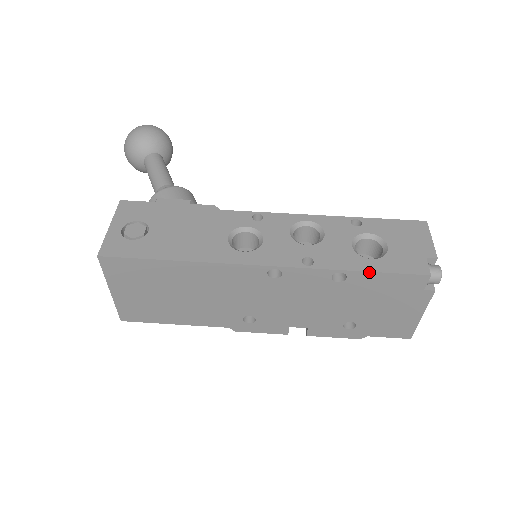
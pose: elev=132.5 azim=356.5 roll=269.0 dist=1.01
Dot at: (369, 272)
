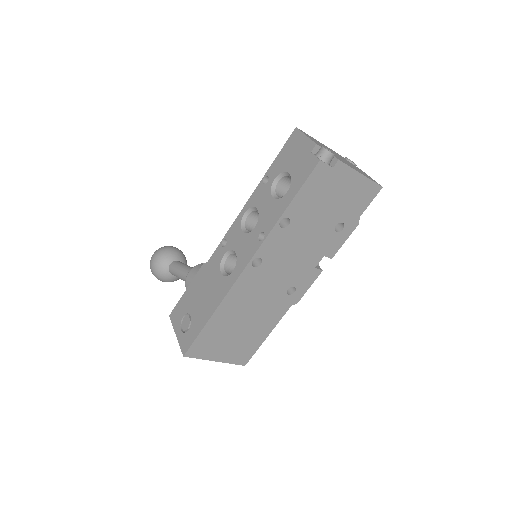
Dot at: (291, 202)
